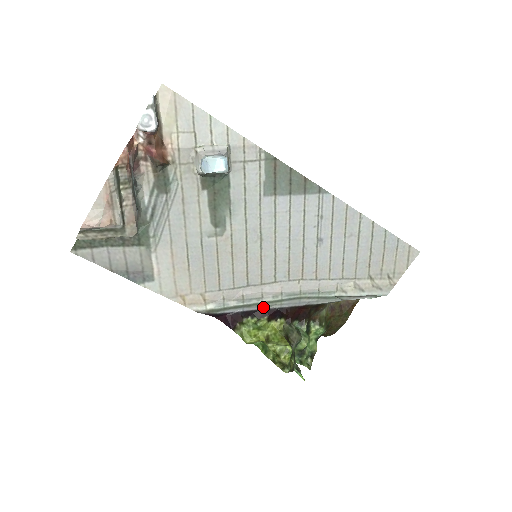
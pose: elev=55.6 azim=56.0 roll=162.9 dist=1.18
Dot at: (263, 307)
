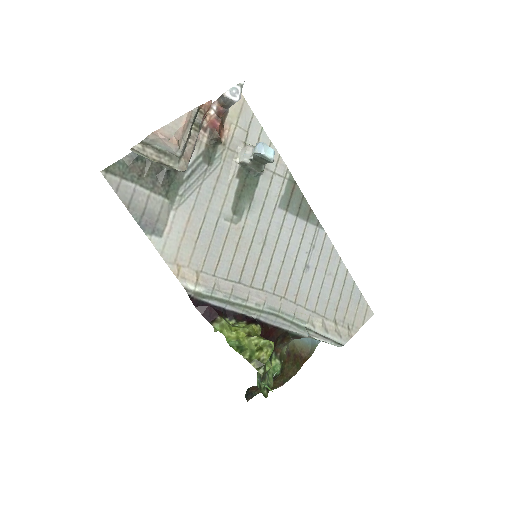
Dot at: (244, 312)
